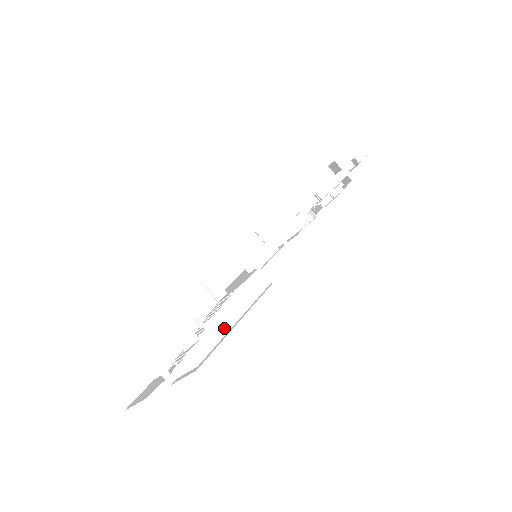
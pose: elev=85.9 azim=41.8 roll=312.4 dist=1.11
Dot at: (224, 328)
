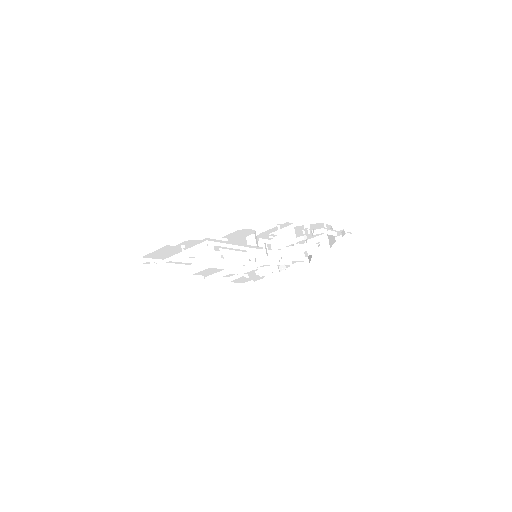
Dot at: (228, 245)
